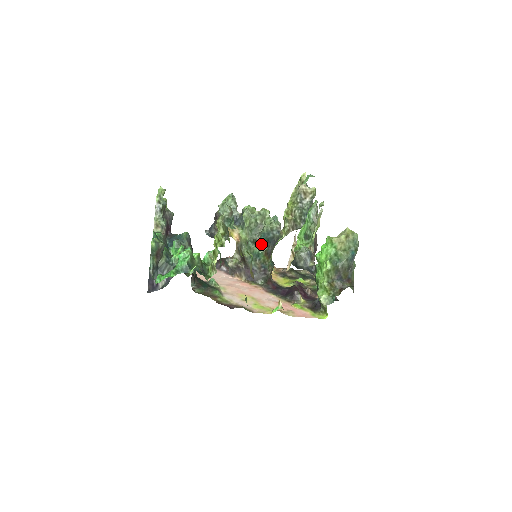
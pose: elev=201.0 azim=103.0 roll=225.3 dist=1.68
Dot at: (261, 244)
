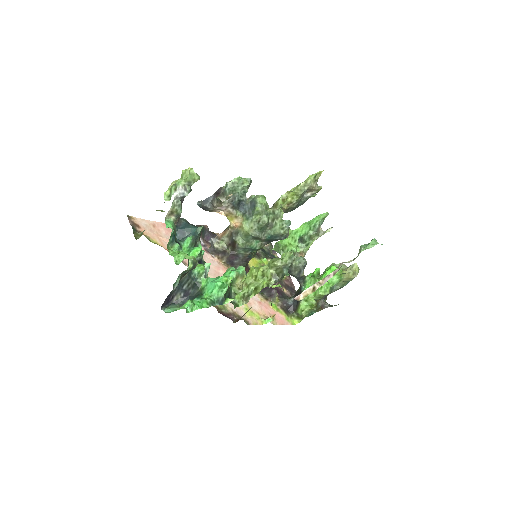
Dot at: (261, 241)
